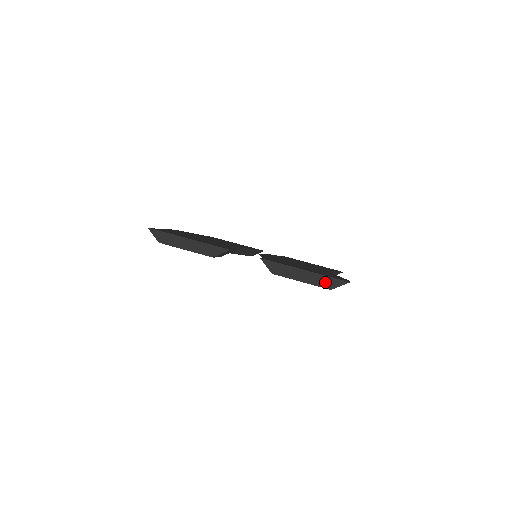
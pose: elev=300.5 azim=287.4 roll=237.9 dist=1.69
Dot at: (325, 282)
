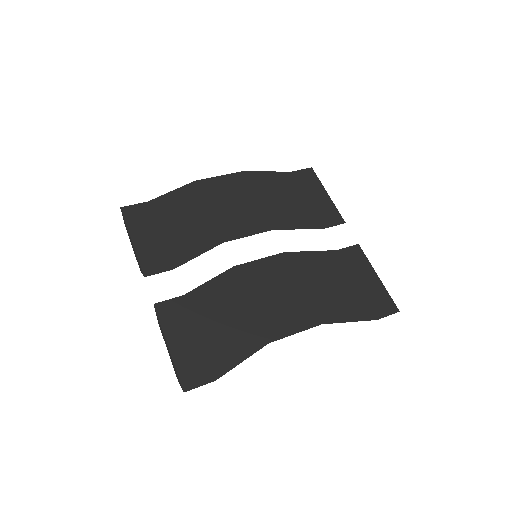
Dot at: (175, 371)
